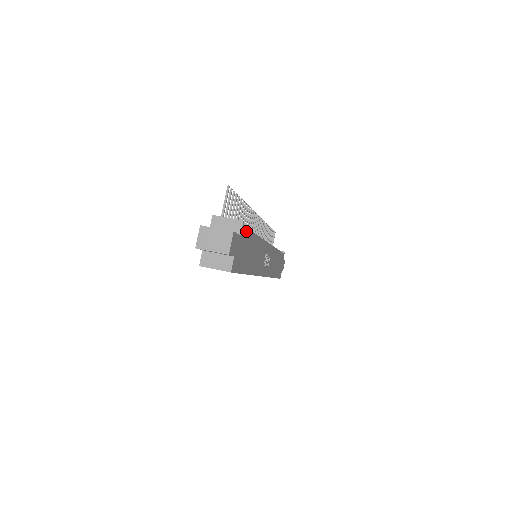
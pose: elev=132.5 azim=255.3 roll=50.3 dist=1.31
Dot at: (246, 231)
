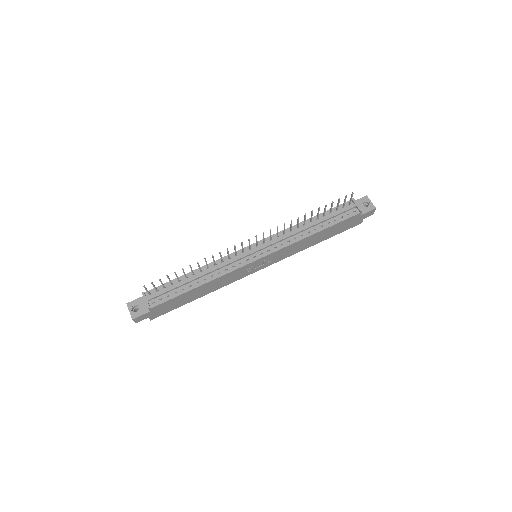
Dot at: (162, 304)
